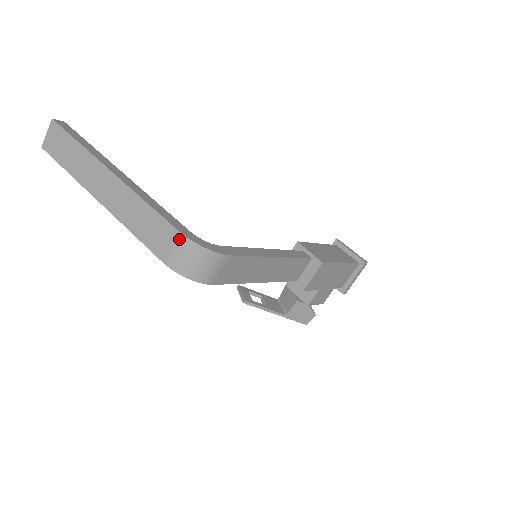
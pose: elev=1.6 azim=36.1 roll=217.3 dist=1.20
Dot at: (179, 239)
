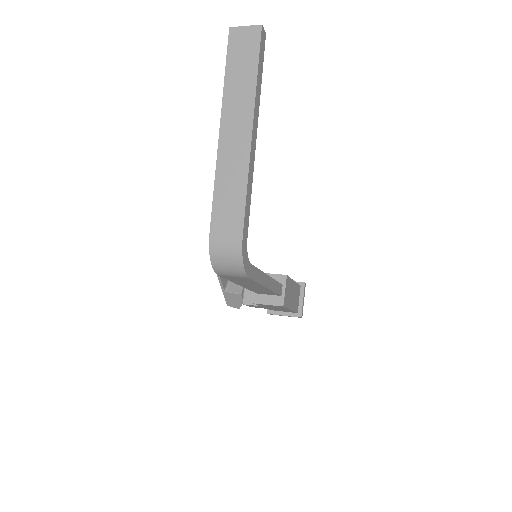
Dot at: (237, 240)
